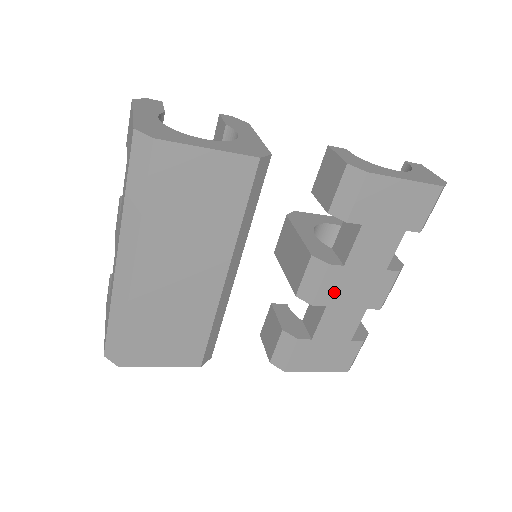
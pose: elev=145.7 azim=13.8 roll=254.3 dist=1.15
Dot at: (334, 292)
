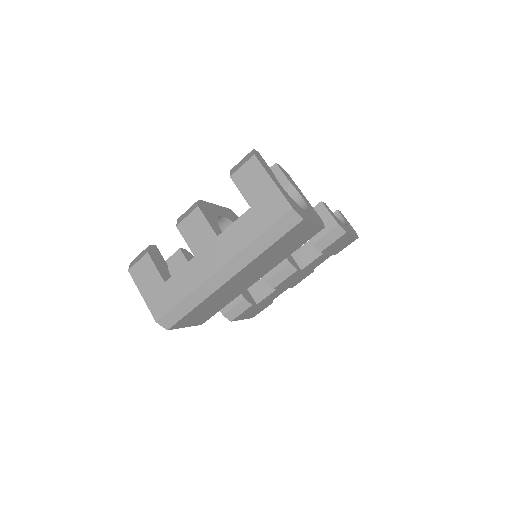
Dot at: (286, 282)
